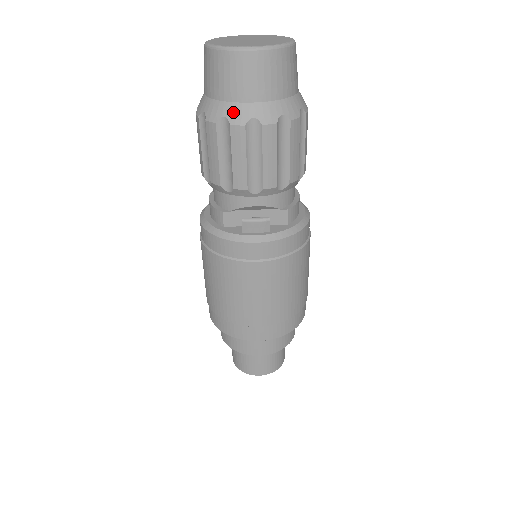
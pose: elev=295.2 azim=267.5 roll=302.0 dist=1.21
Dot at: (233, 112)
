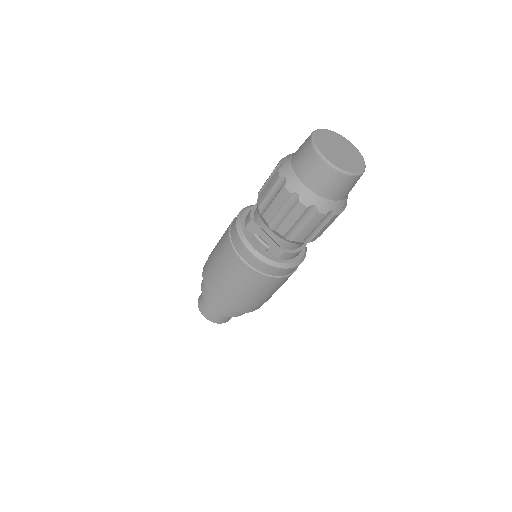
Dot at: (292, 180)
